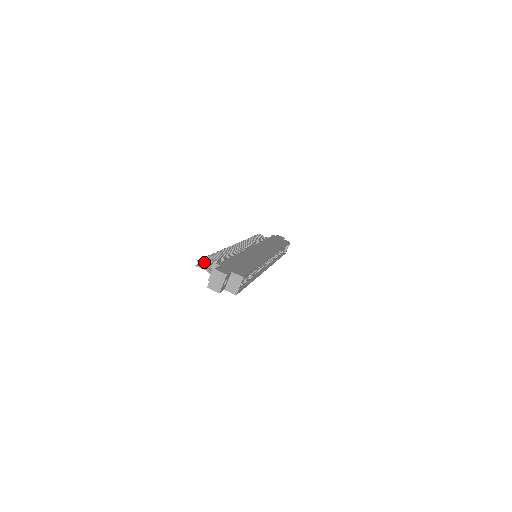
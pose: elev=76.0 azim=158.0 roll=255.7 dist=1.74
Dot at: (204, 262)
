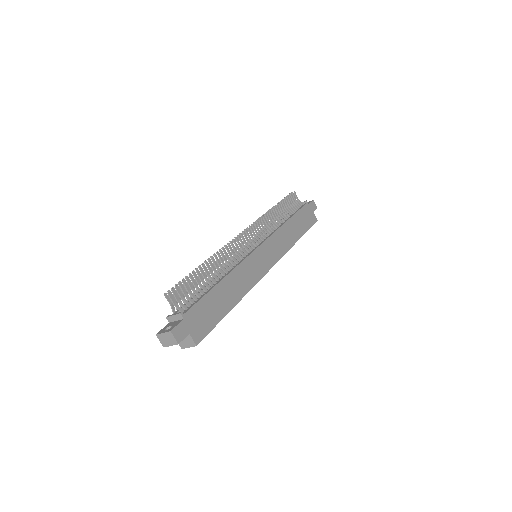
Dot at: (175, 295)
